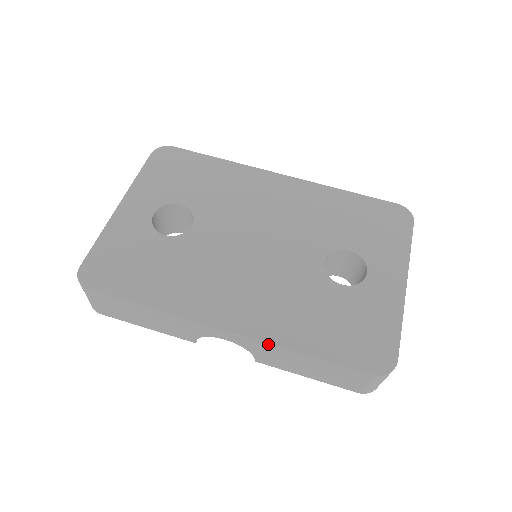
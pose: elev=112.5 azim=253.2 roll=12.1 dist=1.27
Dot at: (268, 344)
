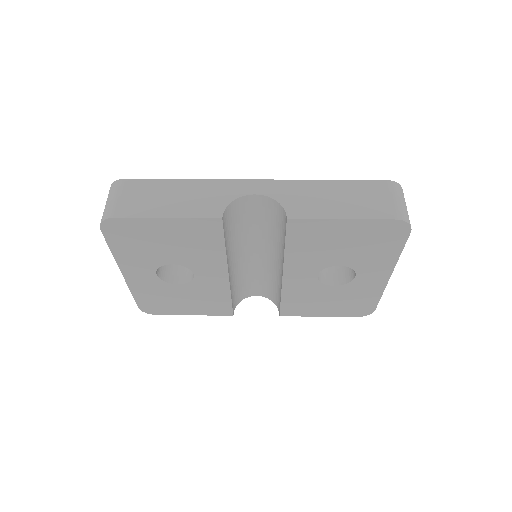
Dot at: (295, 181)
